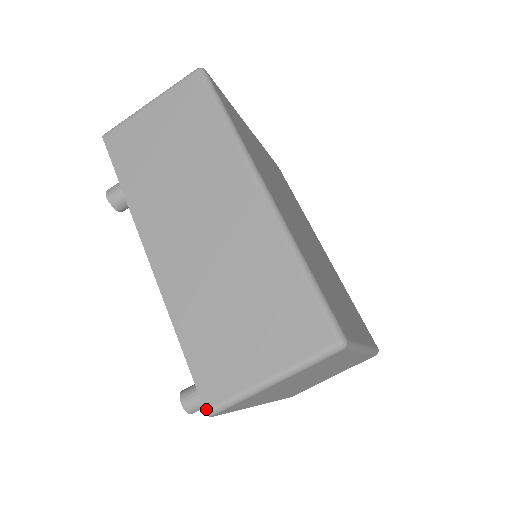
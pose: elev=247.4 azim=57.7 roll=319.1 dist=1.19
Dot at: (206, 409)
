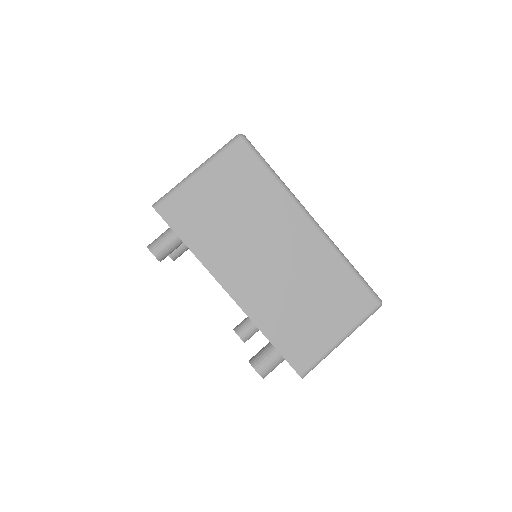
Dot at: (153, 205)
